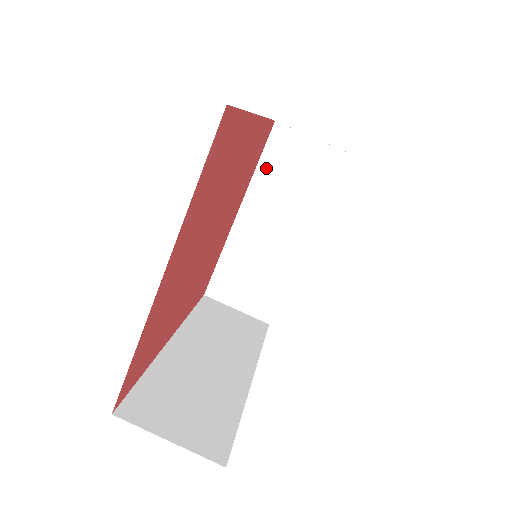
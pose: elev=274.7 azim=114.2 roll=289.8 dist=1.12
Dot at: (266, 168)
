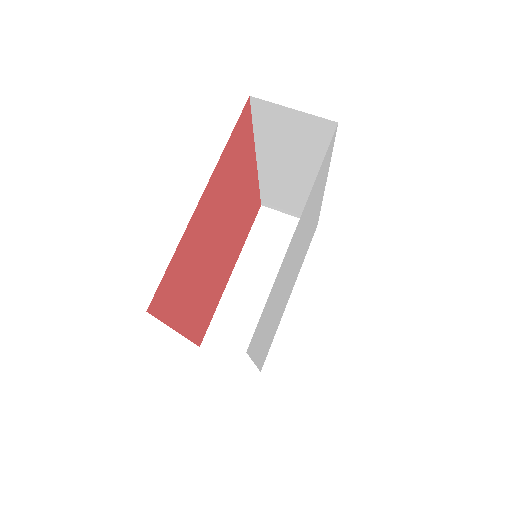
Dot at: (255, 237)
